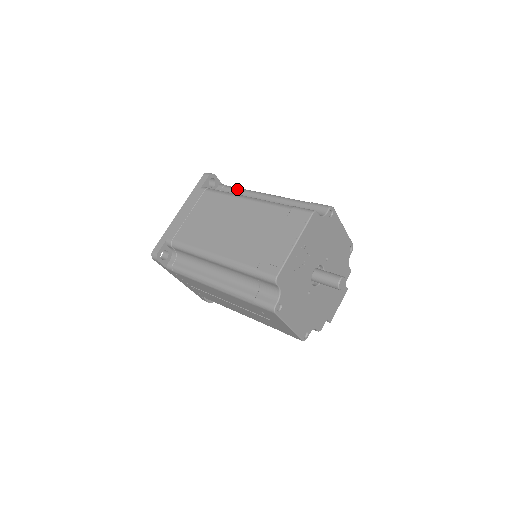
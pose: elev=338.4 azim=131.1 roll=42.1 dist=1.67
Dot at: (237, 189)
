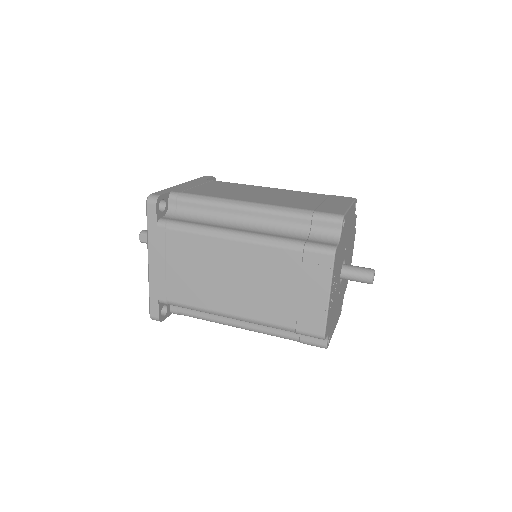
Dot at: (199, 203)
